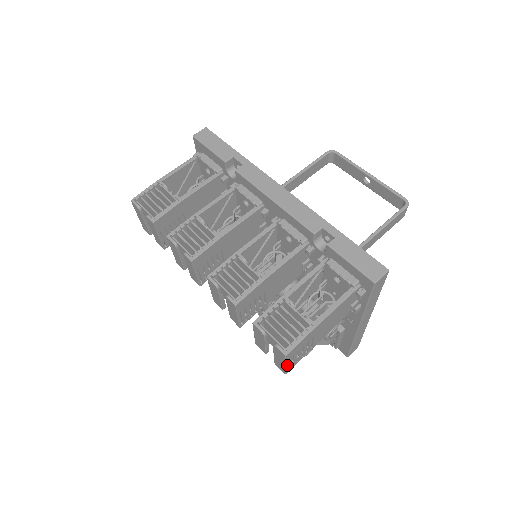
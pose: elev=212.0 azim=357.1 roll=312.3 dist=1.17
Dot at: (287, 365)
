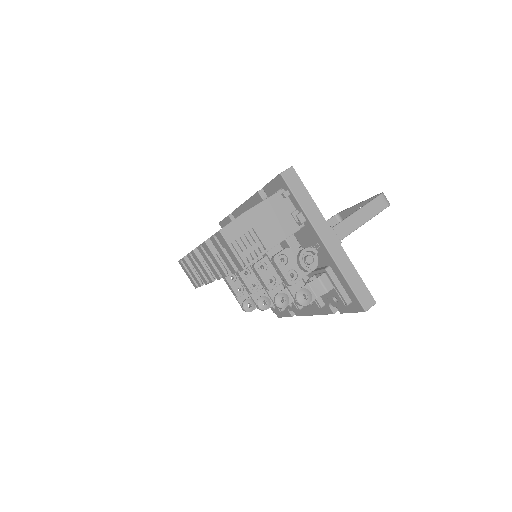
Dot at: (235, 252)
